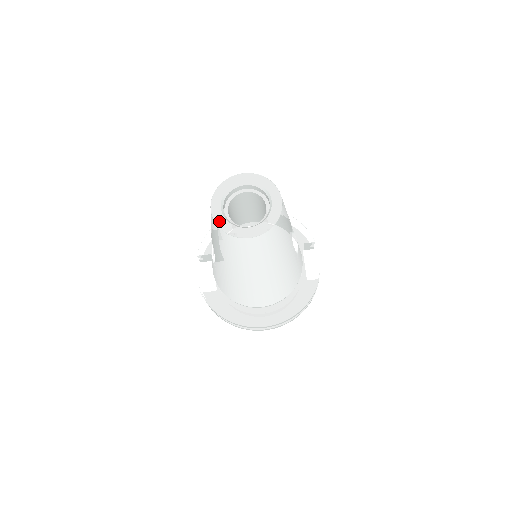
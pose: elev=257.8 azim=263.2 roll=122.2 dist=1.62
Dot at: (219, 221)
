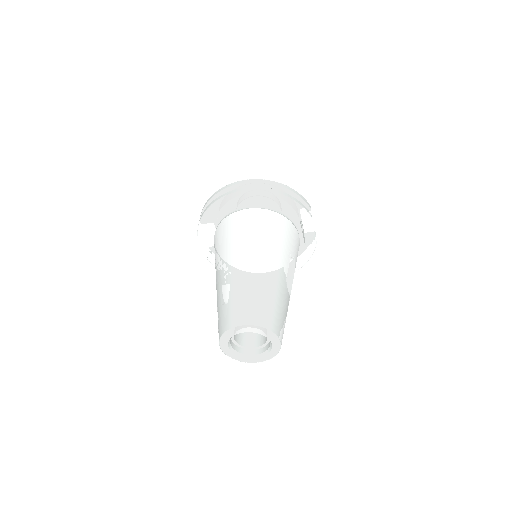
Dot at: (230, 356)
